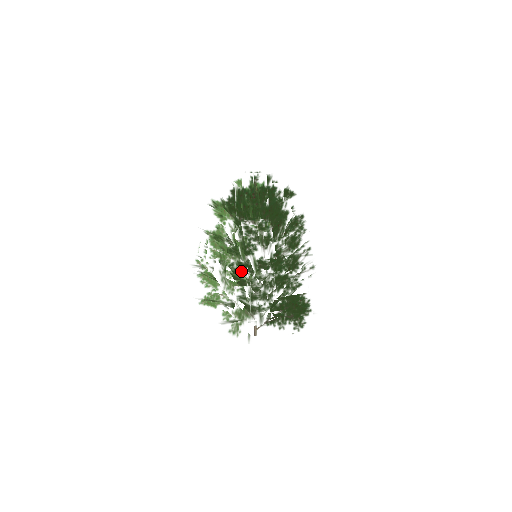
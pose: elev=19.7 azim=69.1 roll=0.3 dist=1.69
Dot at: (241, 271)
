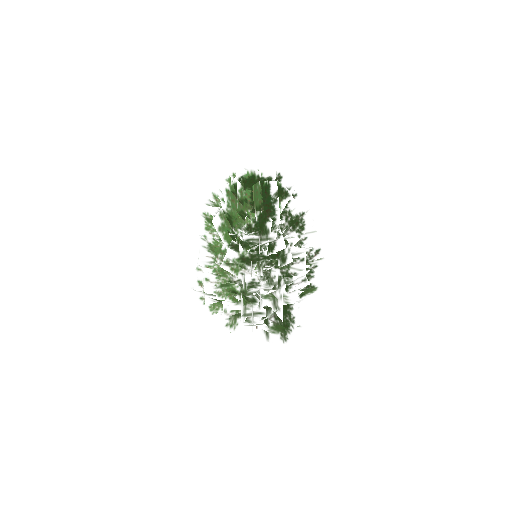
Dot at: (215, 303)
